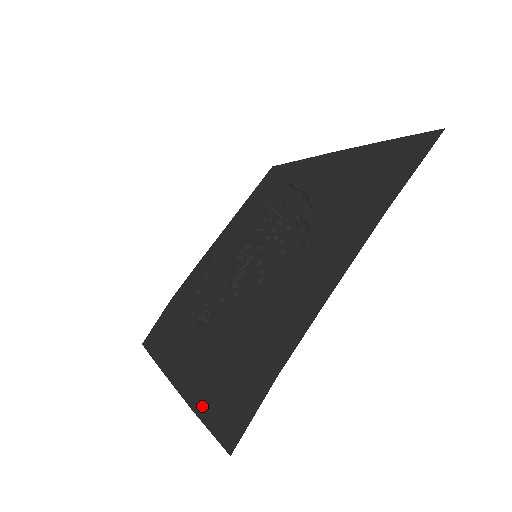
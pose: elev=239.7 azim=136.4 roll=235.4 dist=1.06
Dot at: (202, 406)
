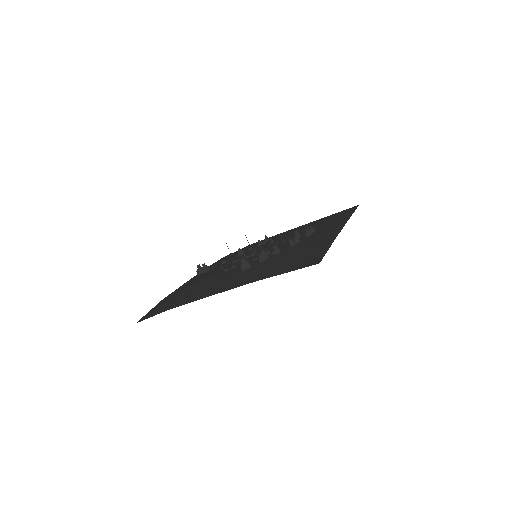
Dot at: (162, 301)
